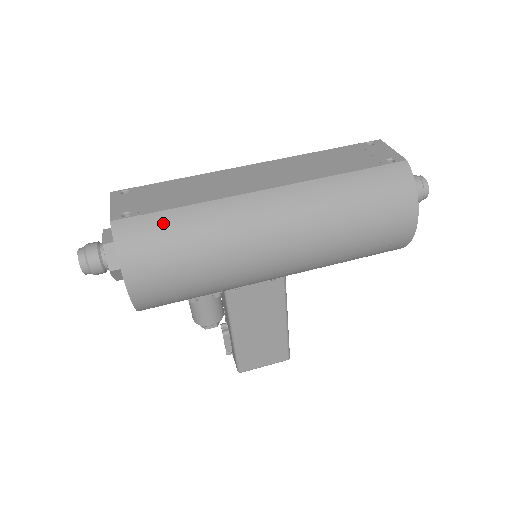
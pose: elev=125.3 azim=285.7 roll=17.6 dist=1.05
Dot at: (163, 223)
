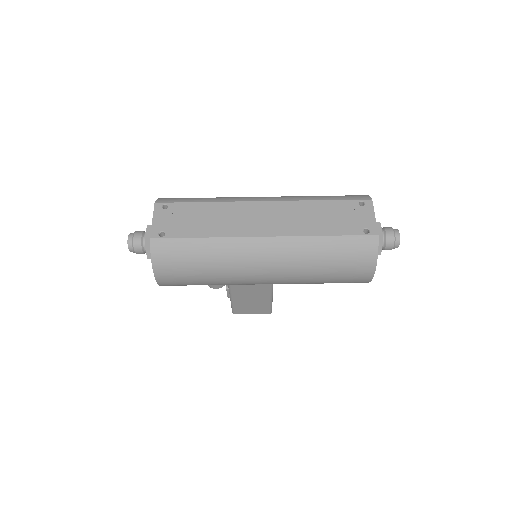
Dot at: (185, 247)
